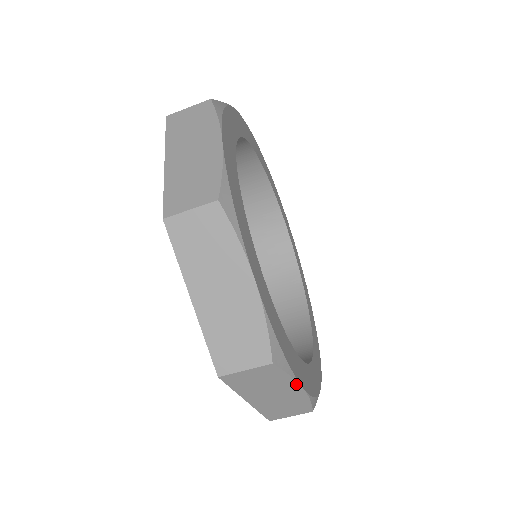
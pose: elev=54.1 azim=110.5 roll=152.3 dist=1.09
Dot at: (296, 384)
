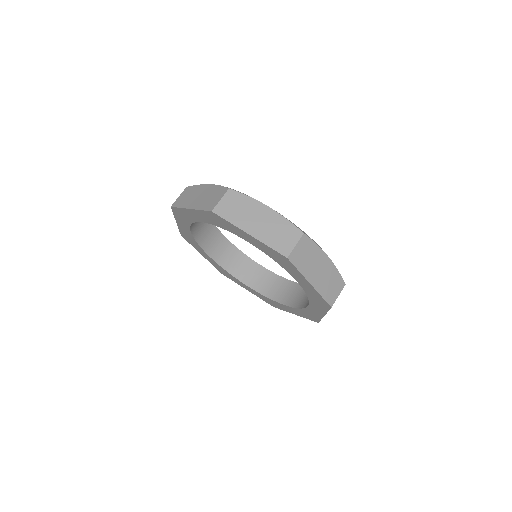
Dot at: (260, 203)
